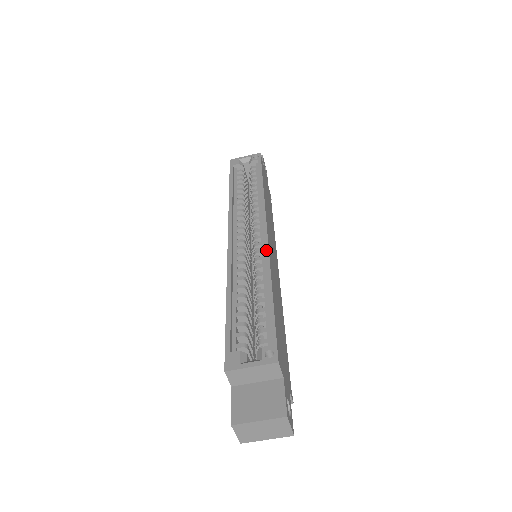
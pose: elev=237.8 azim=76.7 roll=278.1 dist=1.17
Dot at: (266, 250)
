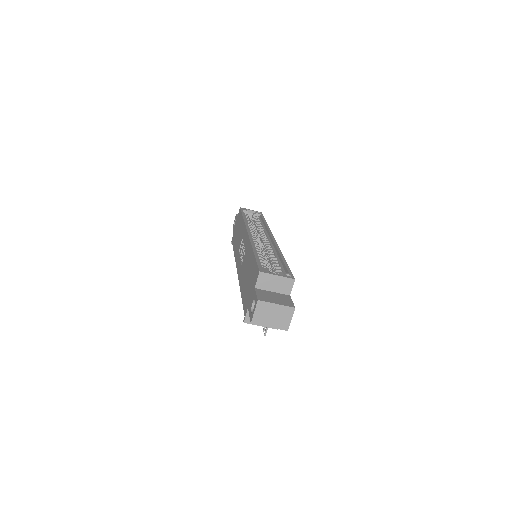
Dot at: (276, 244)
